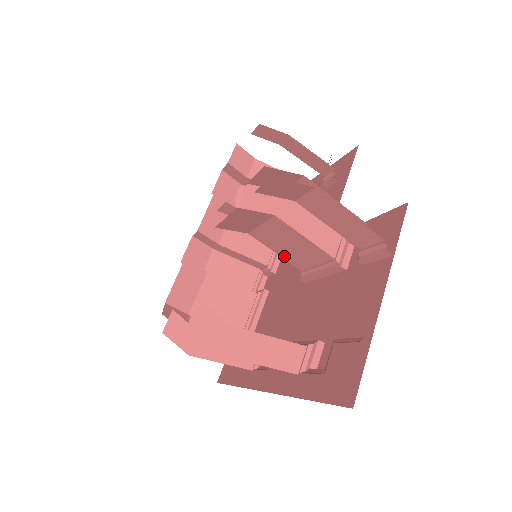
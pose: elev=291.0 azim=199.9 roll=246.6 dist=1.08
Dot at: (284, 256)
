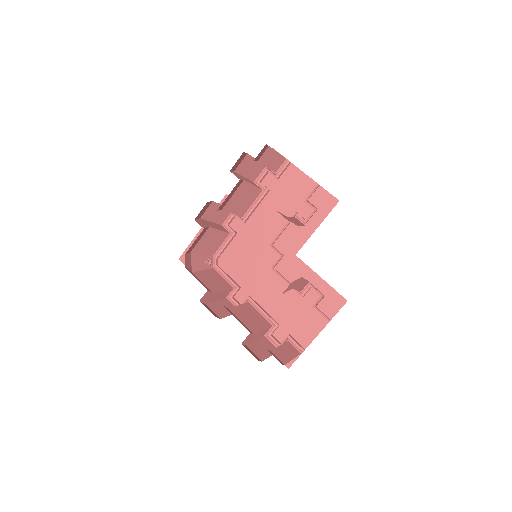
Dot at: occluded
